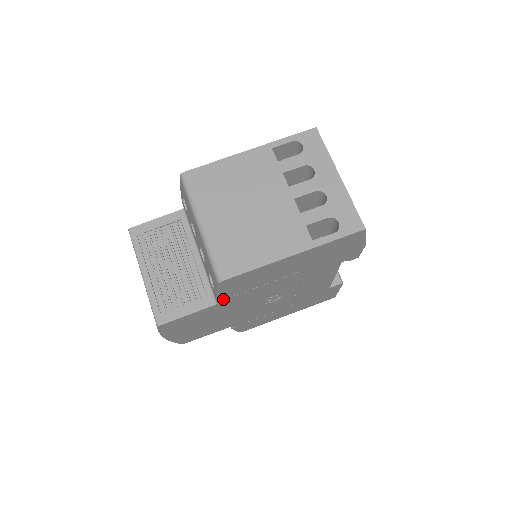
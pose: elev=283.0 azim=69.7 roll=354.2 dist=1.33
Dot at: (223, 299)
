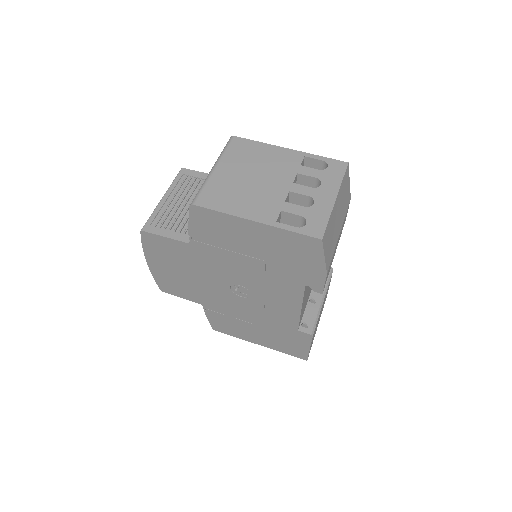
Dot at: (195, 240)
